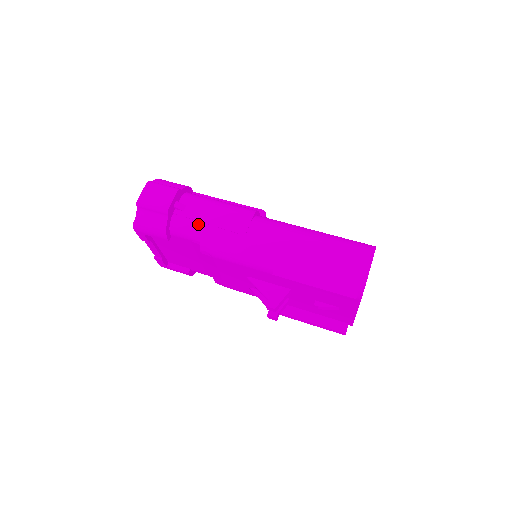
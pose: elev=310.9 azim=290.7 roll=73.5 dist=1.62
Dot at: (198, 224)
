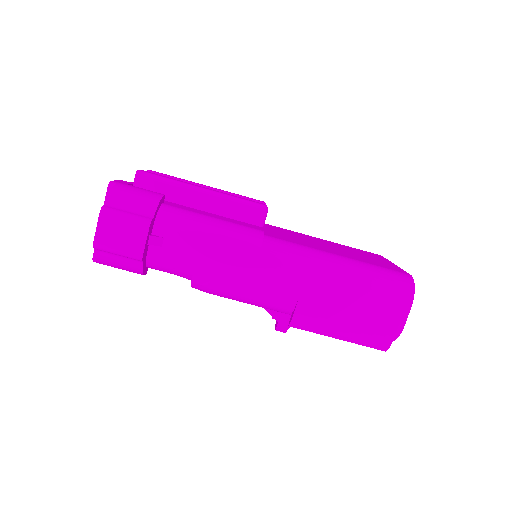
Dot at: (186, 266)
